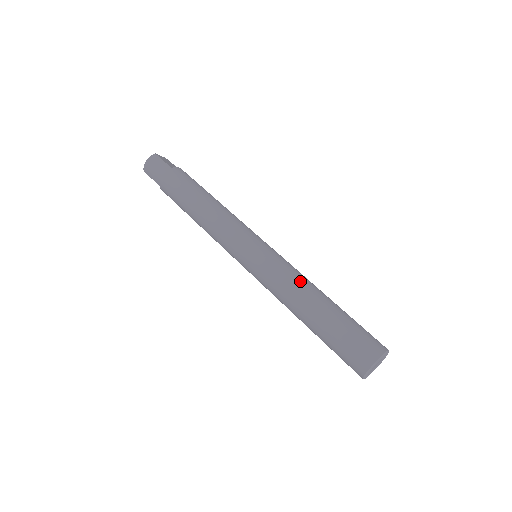
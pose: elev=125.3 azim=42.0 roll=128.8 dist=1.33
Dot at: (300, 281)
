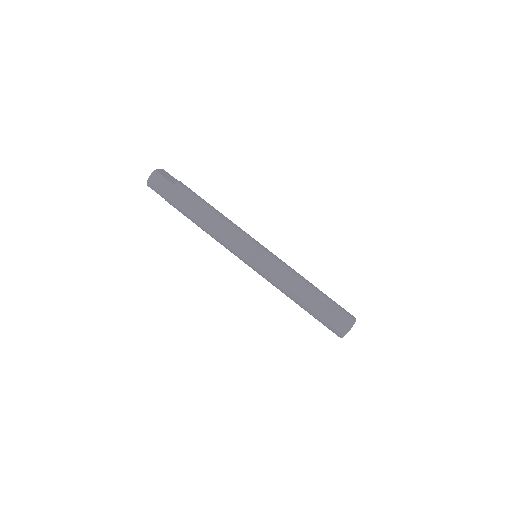
Dot at: (294, 277)
